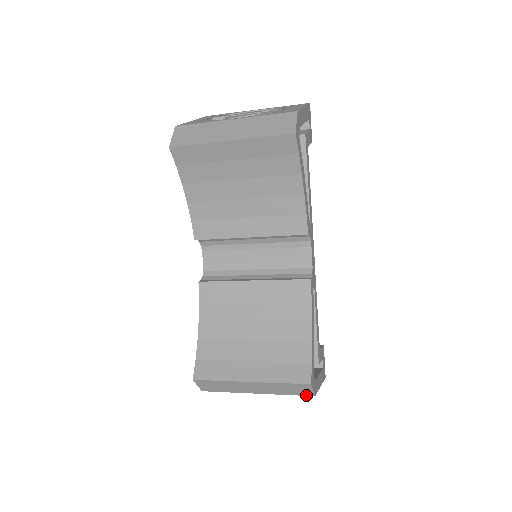
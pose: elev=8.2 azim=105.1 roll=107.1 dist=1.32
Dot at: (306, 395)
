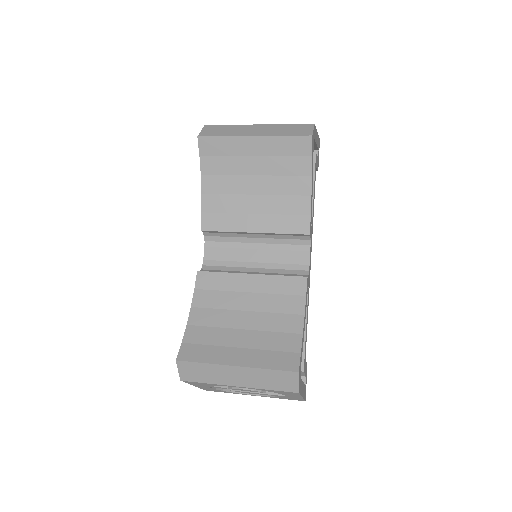
Dot at: (290, 391)
